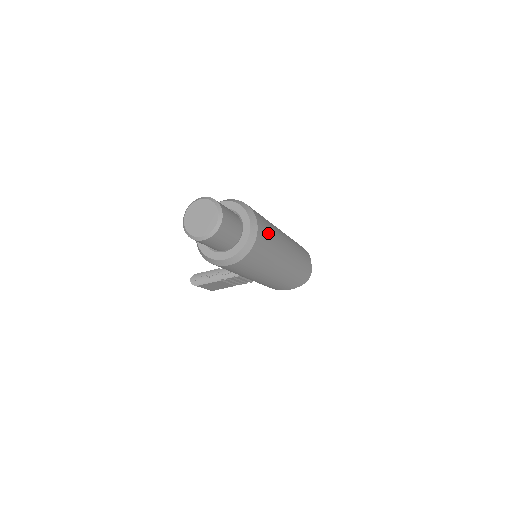
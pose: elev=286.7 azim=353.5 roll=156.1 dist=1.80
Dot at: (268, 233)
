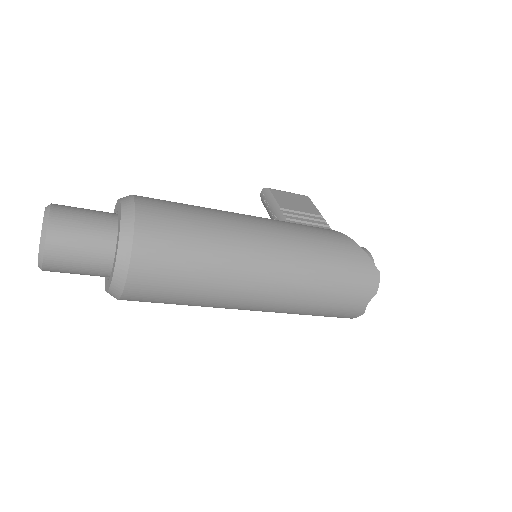
Dot at: (171, 286)
